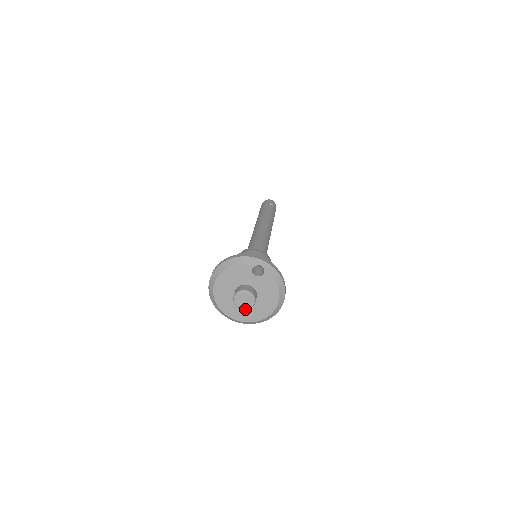
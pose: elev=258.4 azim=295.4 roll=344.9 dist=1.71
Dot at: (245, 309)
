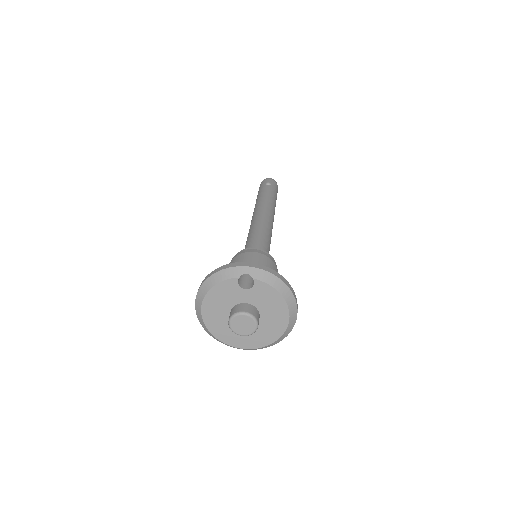
Dot at: occluded
